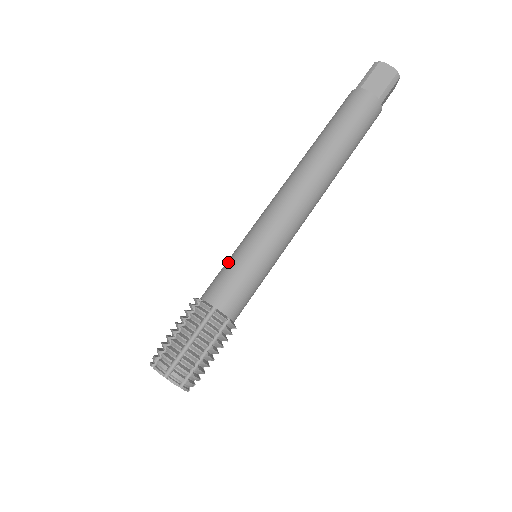
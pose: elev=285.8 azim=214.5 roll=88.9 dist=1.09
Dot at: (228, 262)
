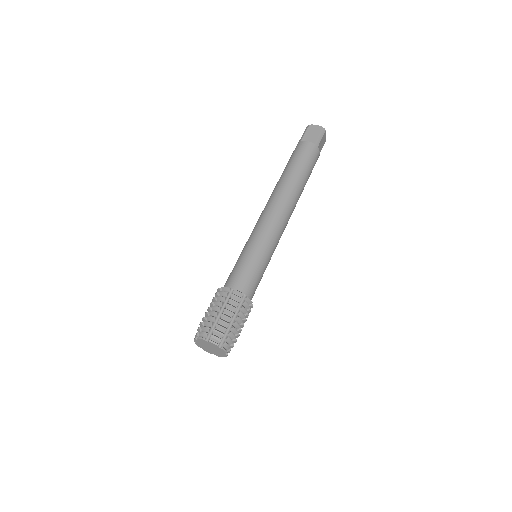
Dot at: occluded
